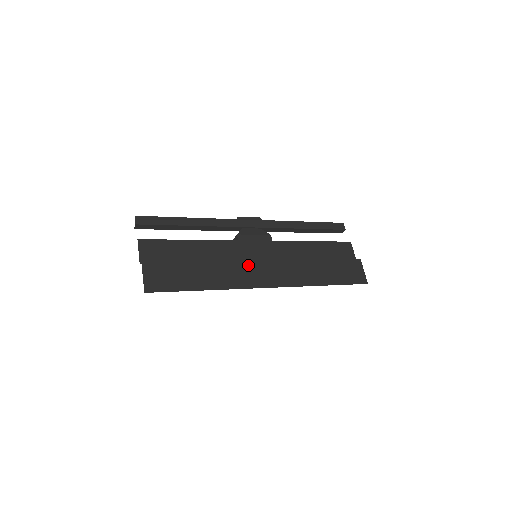
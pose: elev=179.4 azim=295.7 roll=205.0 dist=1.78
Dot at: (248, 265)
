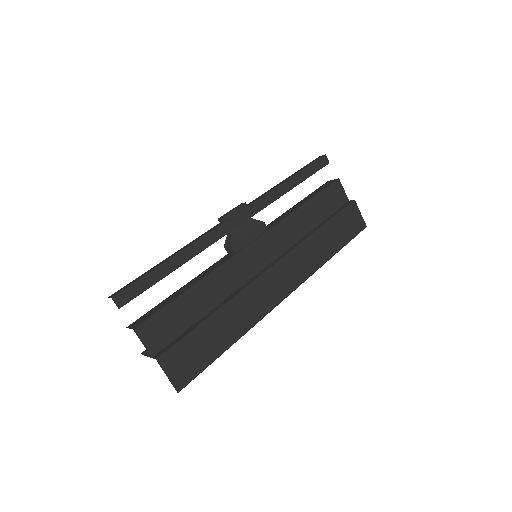
Dot at: (260, 284)
